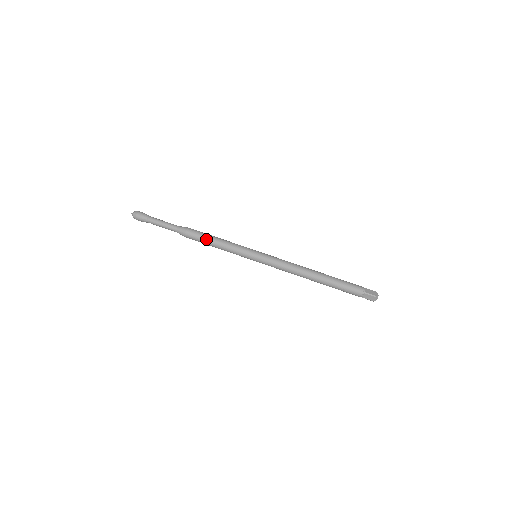
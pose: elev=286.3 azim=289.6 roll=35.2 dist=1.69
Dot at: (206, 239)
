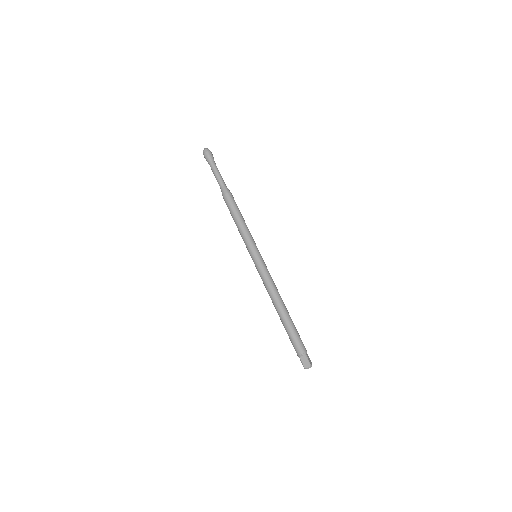
Dot at: (231, 214)
